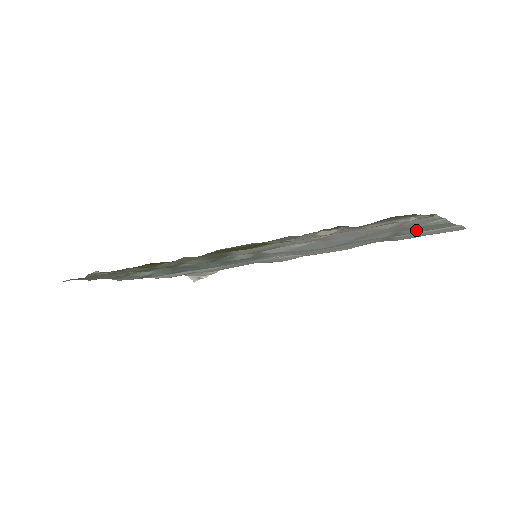
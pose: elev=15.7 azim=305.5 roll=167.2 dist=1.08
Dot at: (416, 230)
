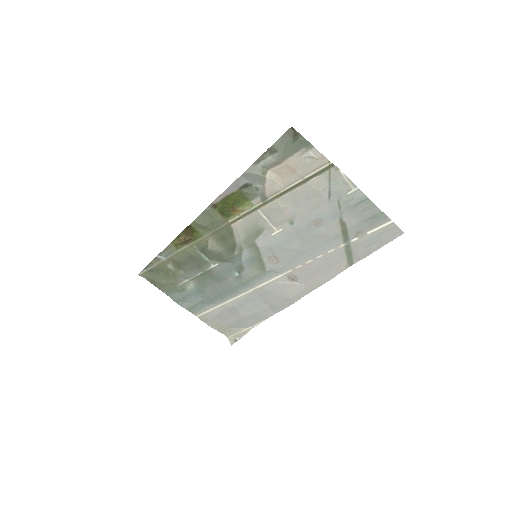
Dot at: (354, 218)
